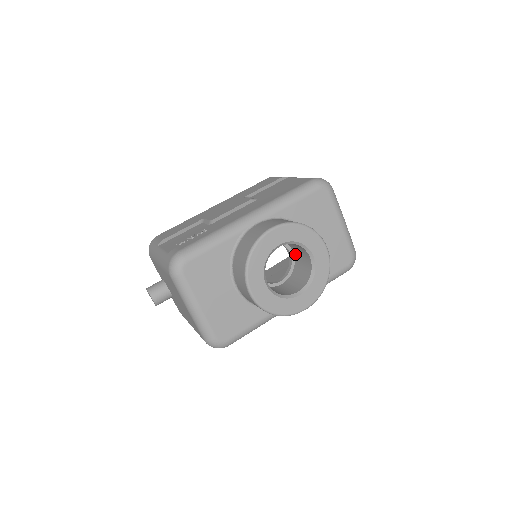
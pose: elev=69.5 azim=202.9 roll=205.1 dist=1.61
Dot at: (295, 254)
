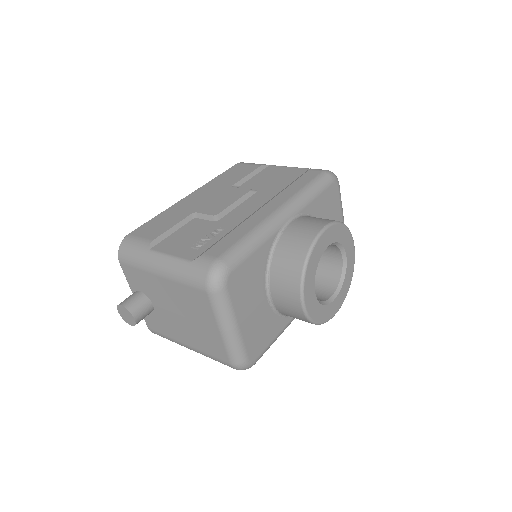
Dot at: occluded
